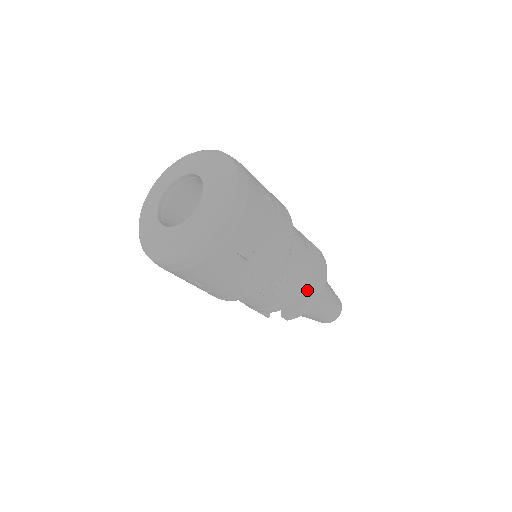
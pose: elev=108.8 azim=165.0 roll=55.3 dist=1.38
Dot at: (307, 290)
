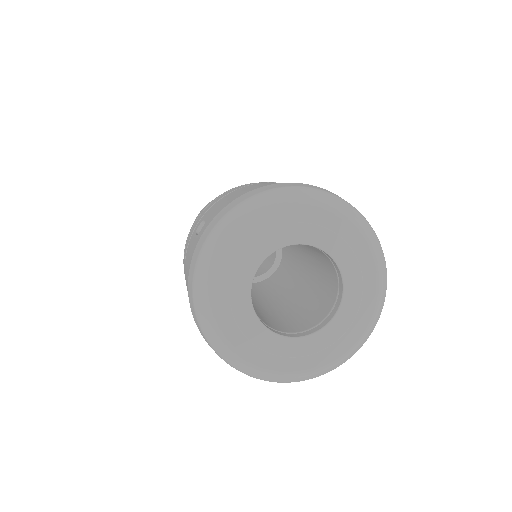
Dot at: occluded
